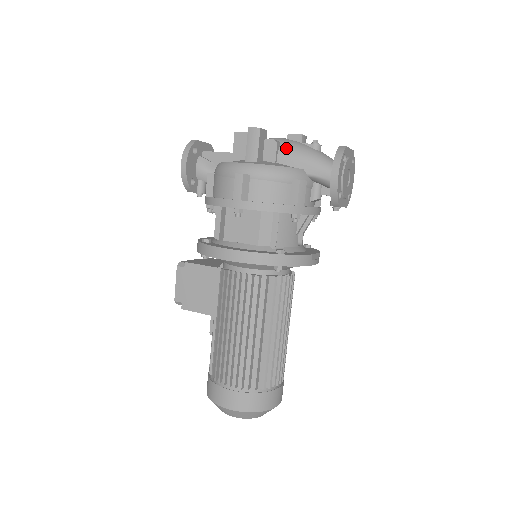
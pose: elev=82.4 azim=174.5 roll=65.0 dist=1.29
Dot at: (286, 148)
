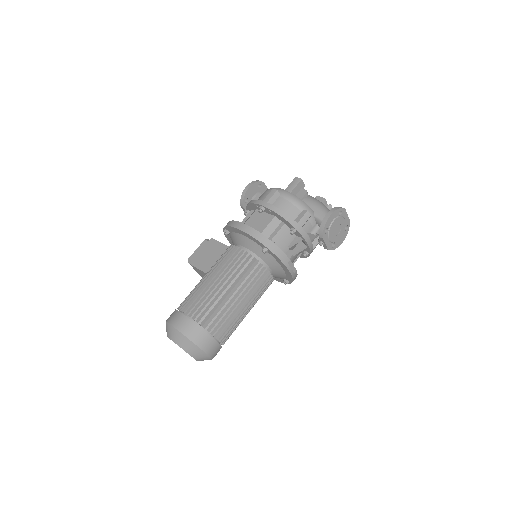
Dot at: (311, 198)
